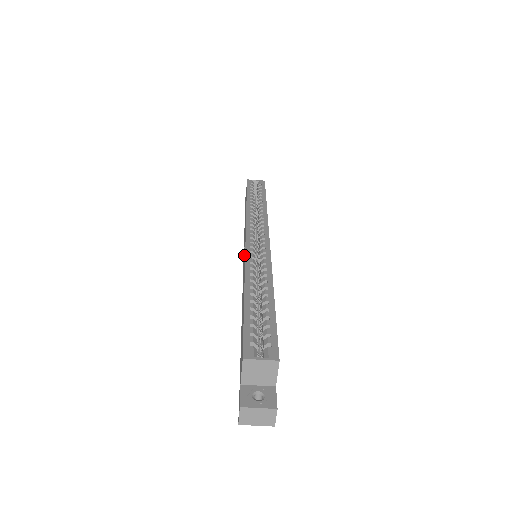
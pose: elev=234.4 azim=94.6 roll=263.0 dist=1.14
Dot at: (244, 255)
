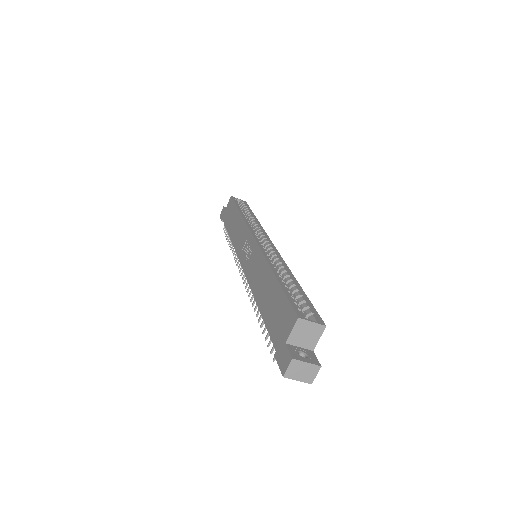
Dot at: (249, 251)
